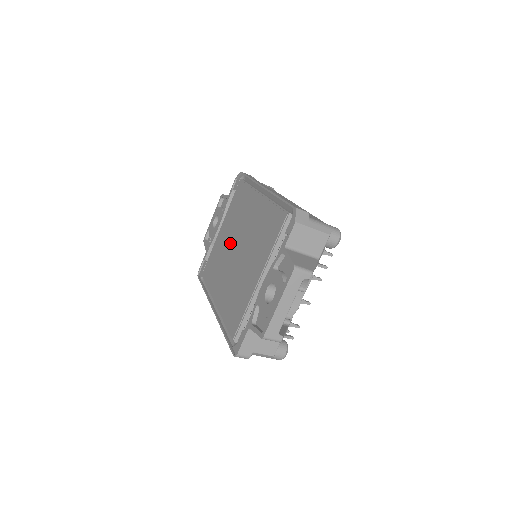
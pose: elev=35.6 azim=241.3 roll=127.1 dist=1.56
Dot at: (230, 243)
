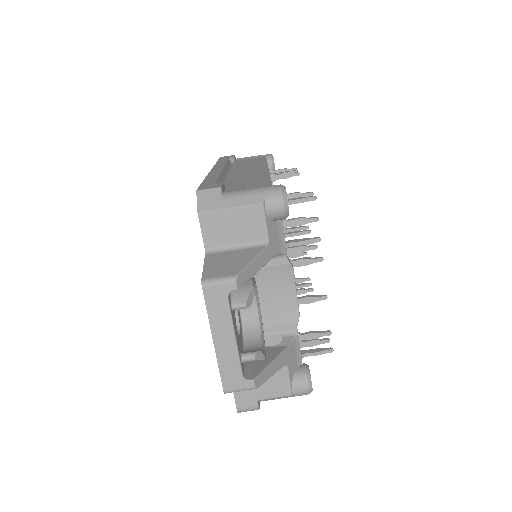
Dot at: occluded
